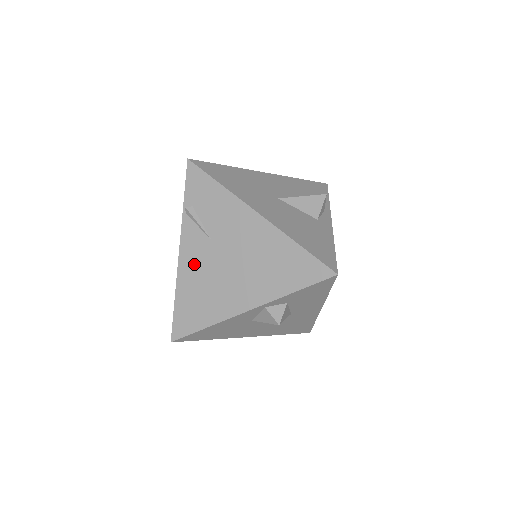
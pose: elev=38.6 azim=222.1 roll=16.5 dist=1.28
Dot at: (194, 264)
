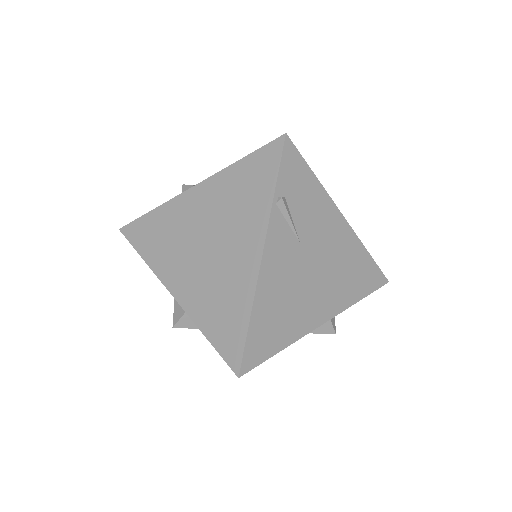
Dot at: (278, 271)
